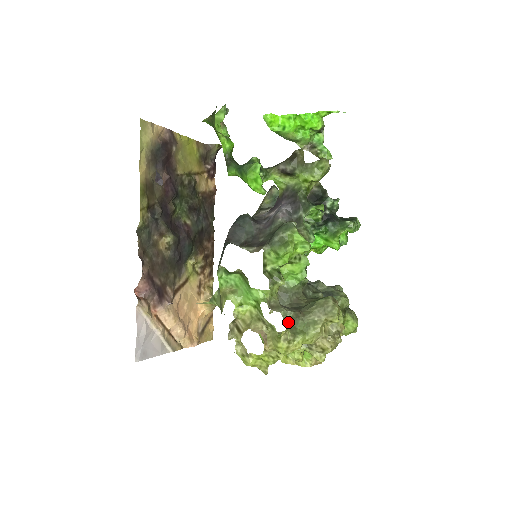
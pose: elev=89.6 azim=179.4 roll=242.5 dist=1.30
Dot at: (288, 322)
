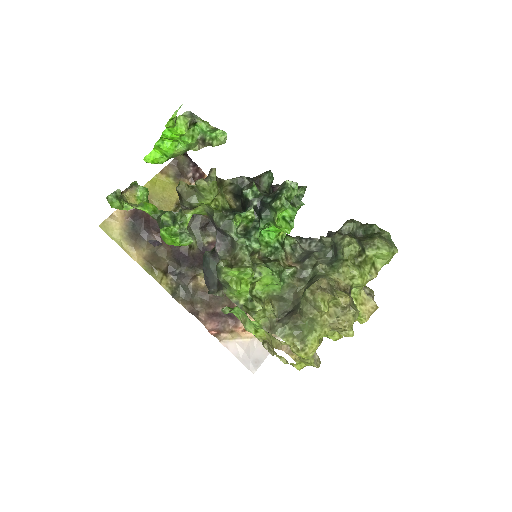
Dot at: (290, 334)
